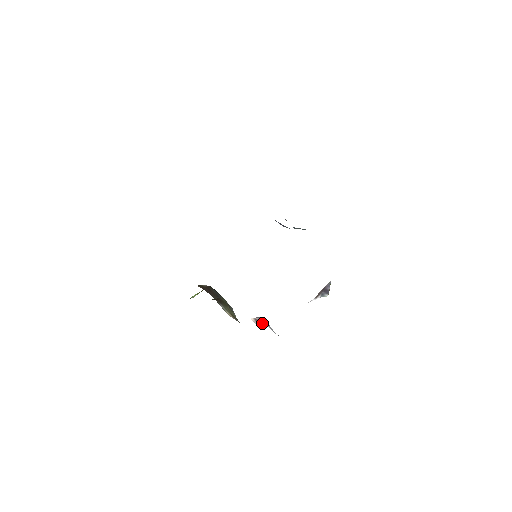
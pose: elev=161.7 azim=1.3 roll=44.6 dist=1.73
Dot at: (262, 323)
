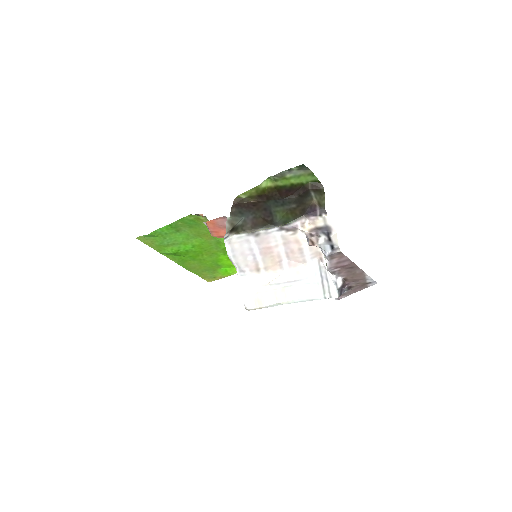
Dot at: (315, 240)
